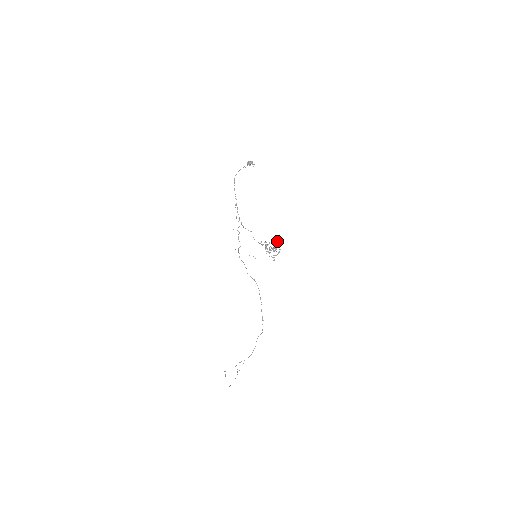
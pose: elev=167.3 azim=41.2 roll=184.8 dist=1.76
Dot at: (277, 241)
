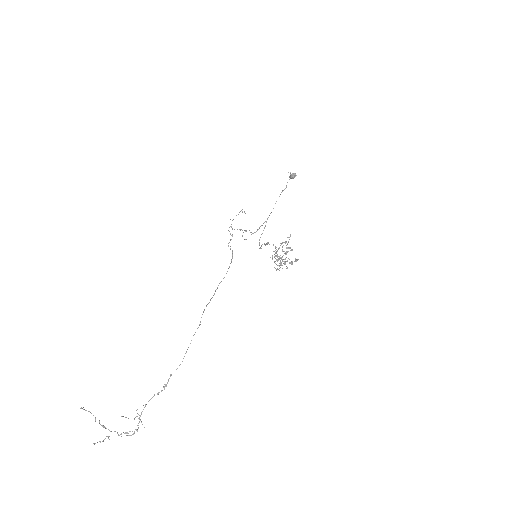
Dot at: (296, 259)
